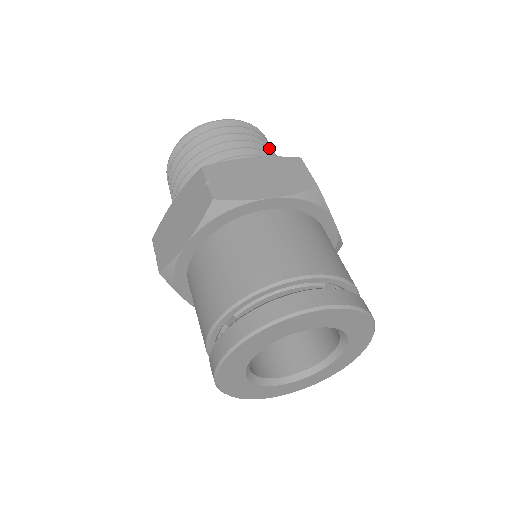
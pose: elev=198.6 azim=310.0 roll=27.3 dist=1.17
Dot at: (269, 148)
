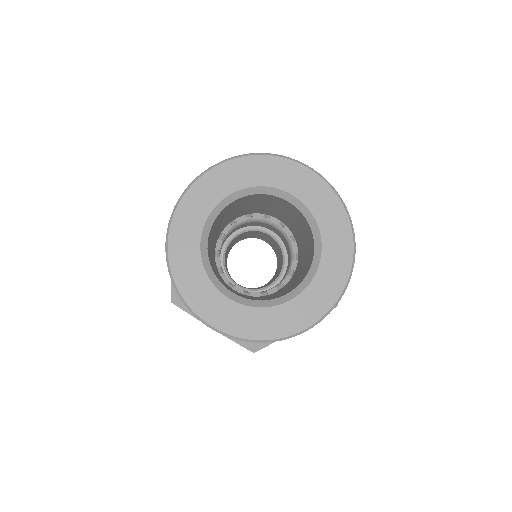
Dot at: occluded
